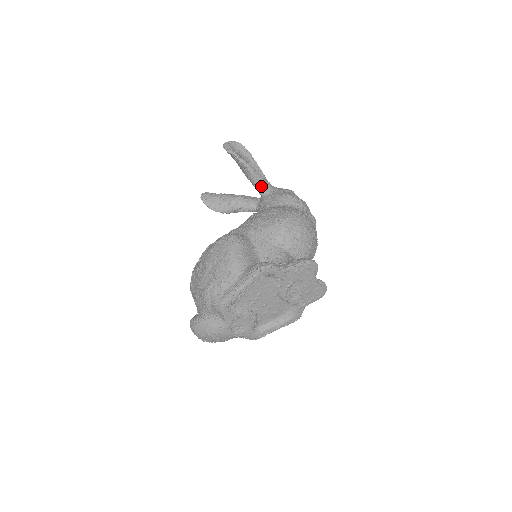
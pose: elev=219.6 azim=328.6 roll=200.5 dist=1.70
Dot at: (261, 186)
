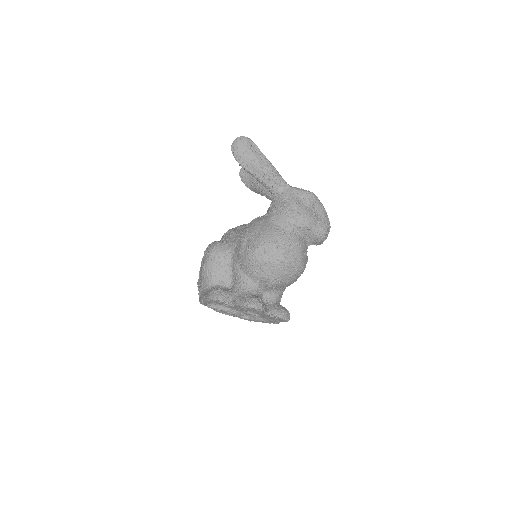
Dot at: (268, 189)
